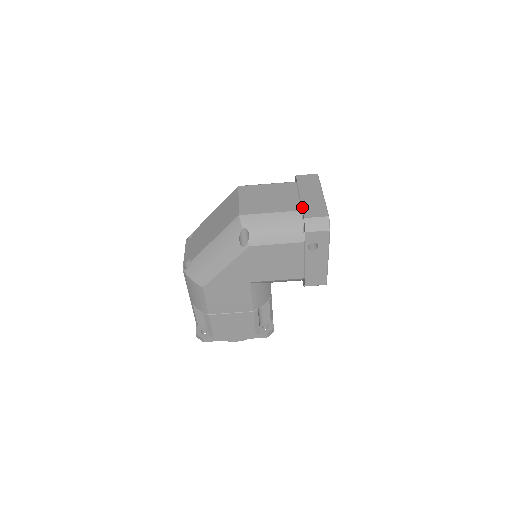
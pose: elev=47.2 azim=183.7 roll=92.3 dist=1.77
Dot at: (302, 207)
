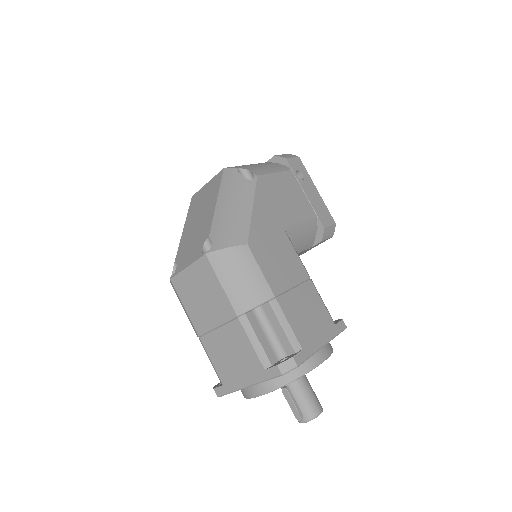
Dot at: occluded
